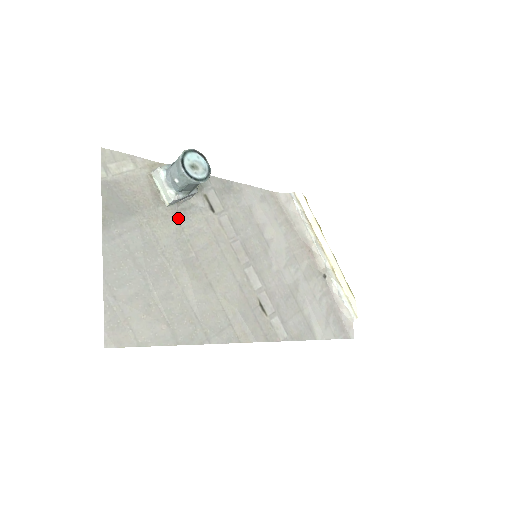
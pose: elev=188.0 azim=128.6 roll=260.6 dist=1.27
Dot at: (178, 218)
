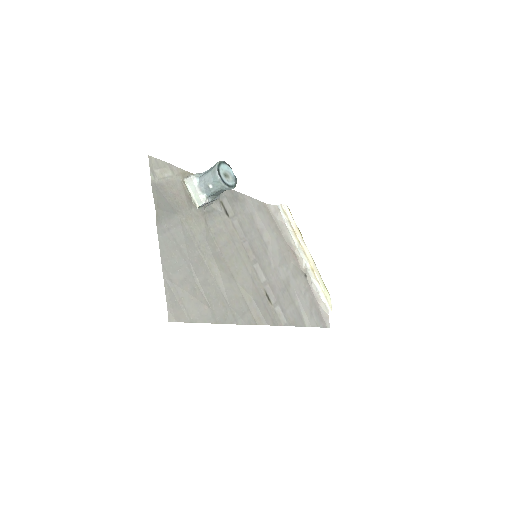
Dot at: (205, 219)
